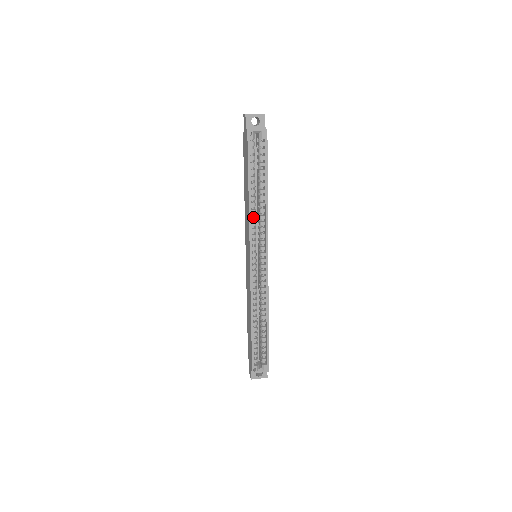
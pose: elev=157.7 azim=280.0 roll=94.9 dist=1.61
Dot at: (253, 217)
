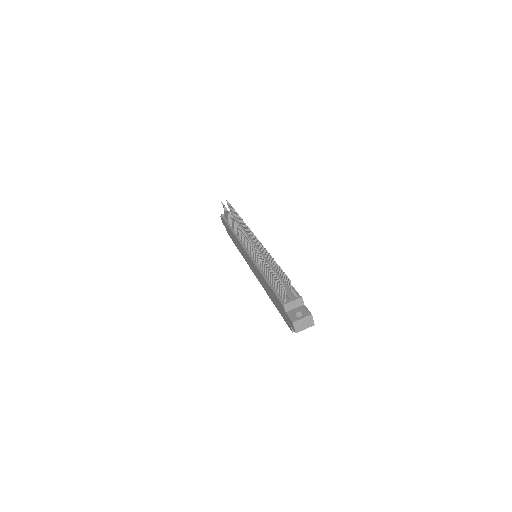
Dot at: occluded
